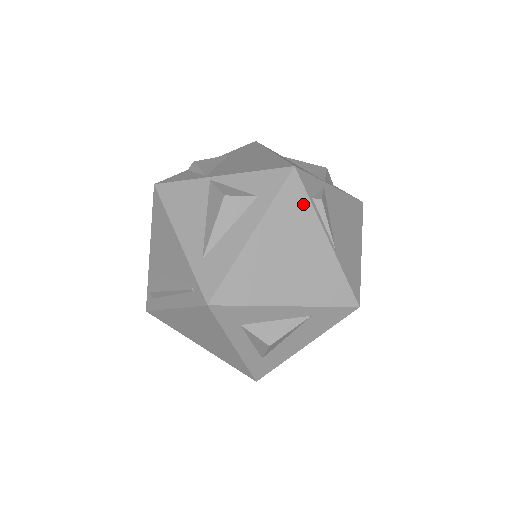
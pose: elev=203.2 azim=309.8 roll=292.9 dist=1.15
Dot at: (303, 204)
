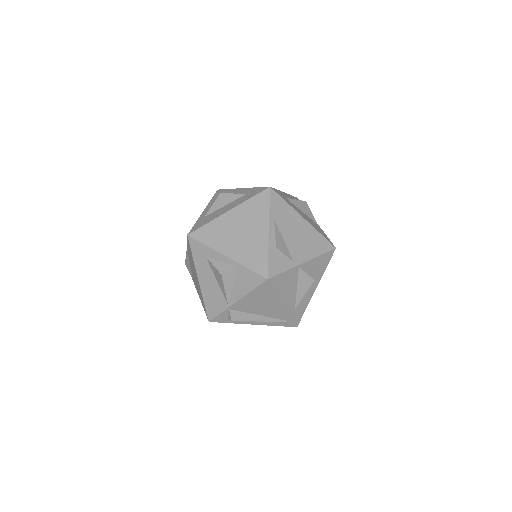
Dot at: occluded
